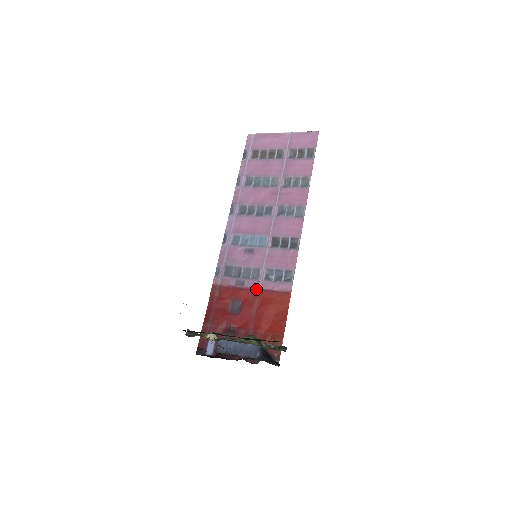
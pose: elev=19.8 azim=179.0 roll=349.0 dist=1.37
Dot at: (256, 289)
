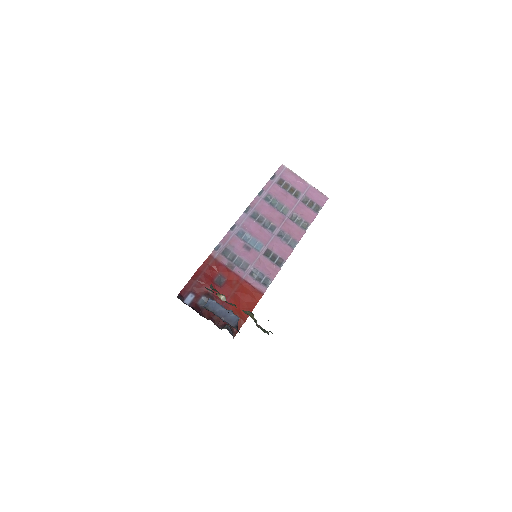
Dot at: (241, 277)
